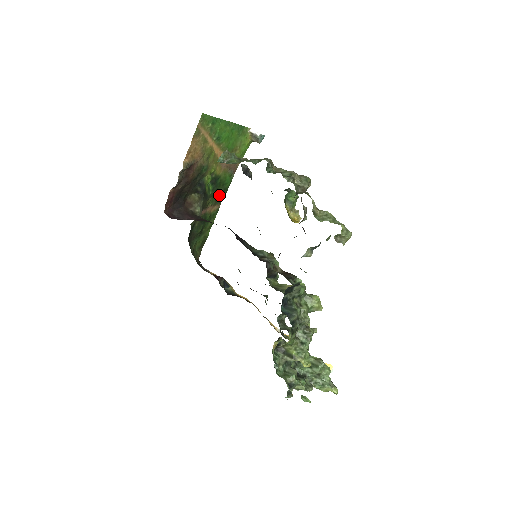
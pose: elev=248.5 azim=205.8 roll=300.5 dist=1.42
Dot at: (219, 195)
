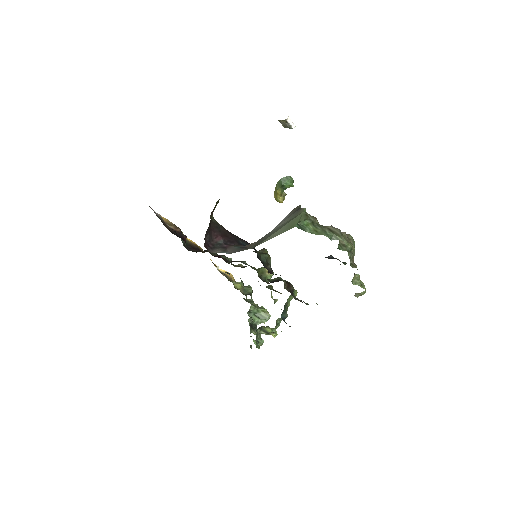
Dot at: occluded
